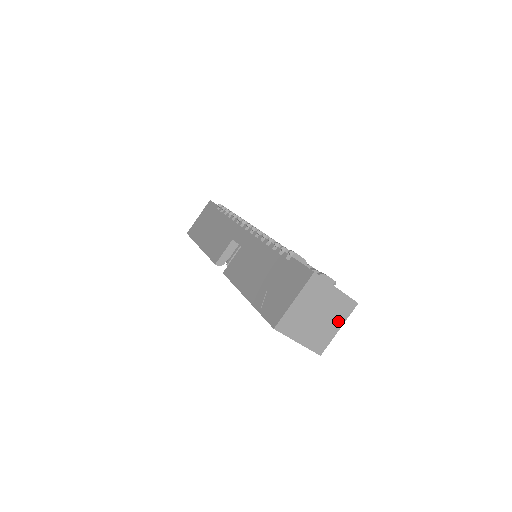
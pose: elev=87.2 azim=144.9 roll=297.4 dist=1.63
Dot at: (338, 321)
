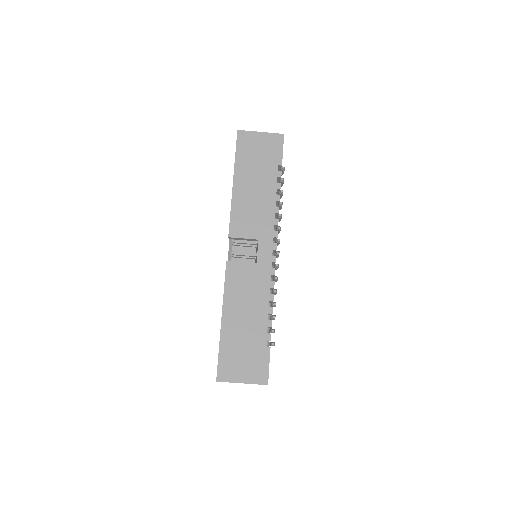
Dot at: occluded
